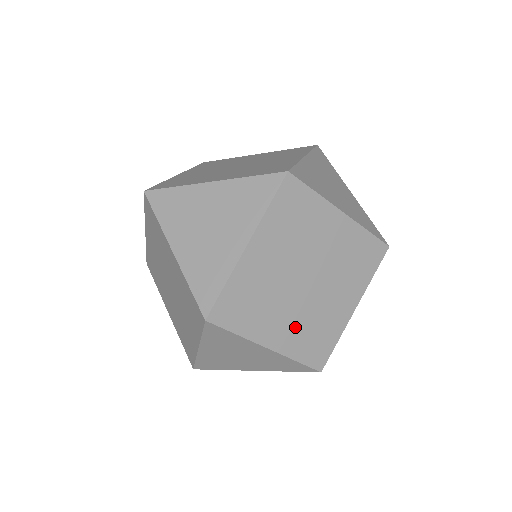
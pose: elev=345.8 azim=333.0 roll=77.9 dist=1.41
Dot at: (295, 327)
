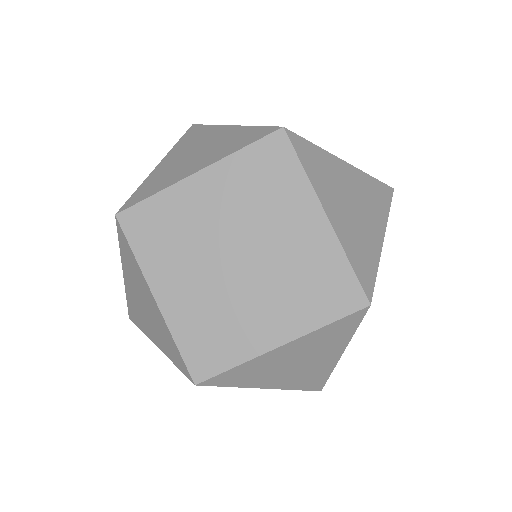
Dot at: (196, 301)
